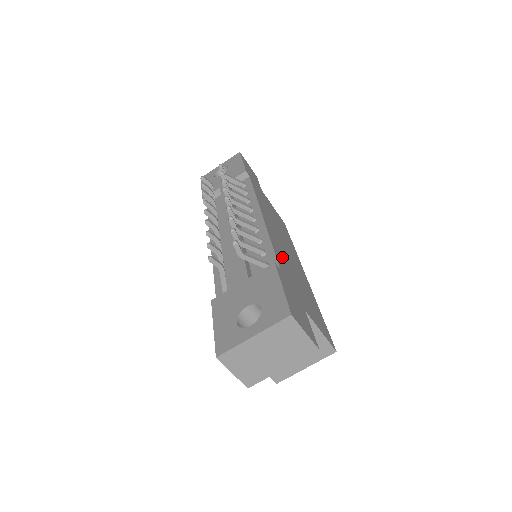
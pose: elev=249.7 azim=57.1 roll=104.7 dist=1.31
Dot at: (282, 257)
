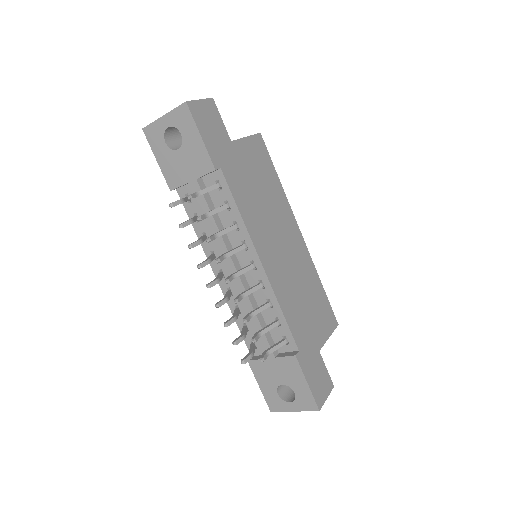
Dot at: (291, 304)
